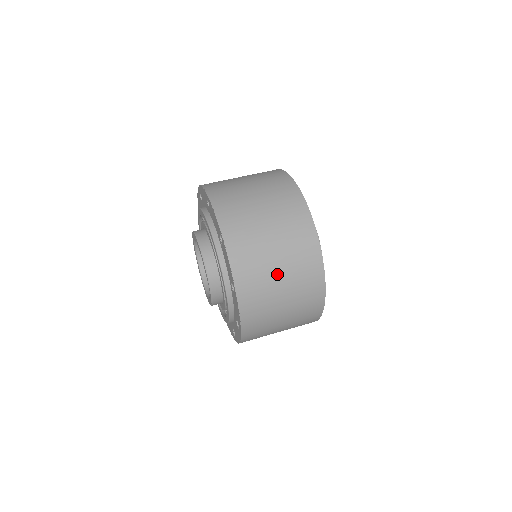
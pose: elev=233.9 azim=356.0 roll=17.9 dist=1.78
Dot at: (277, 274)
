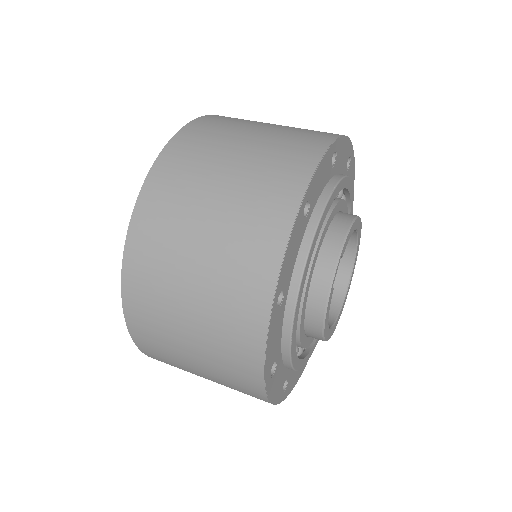
Dot at: (224, 168)
